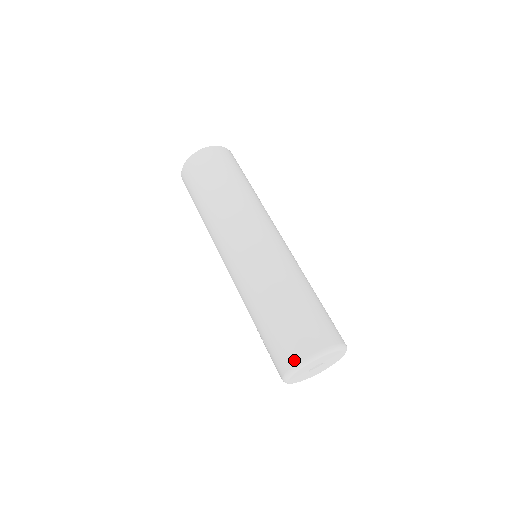
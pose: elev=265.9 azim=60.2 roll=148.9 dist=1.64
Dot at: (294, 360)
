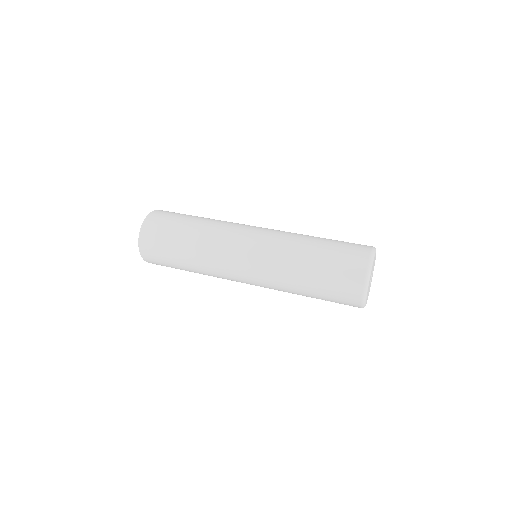
Dot at: (358, 293)
